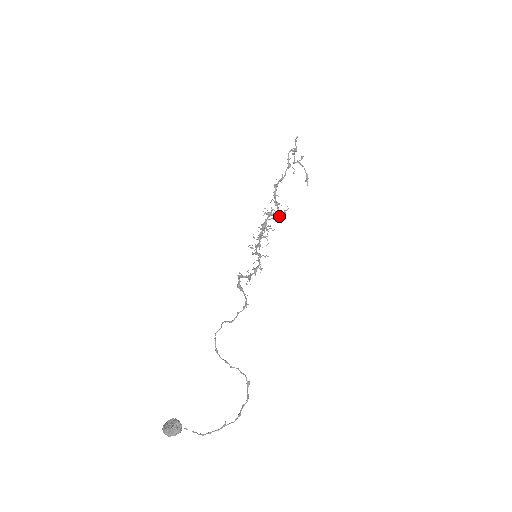
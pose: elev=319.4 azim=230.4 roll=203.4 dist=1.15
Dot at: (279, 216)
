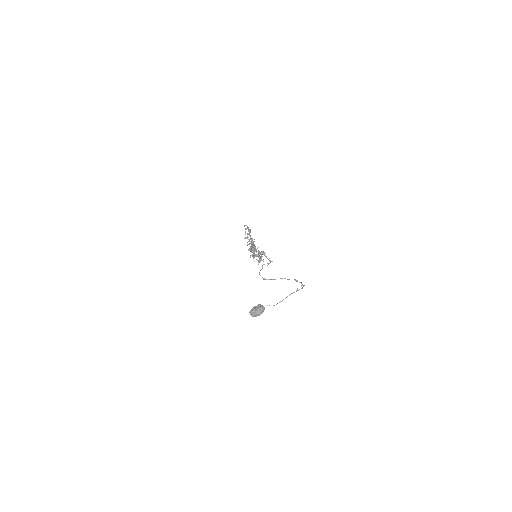
Dot at: occluded
